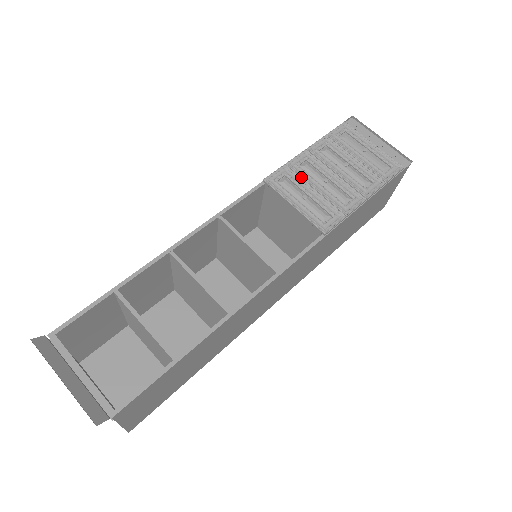
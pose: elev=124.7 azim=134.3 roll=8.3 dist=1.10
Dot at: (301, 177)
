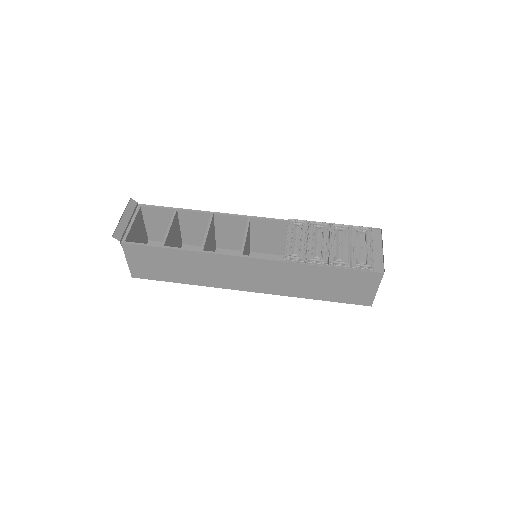
Dot at: (308, 231)
